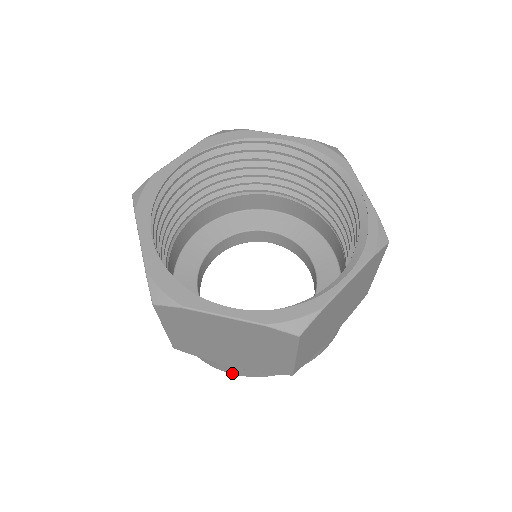
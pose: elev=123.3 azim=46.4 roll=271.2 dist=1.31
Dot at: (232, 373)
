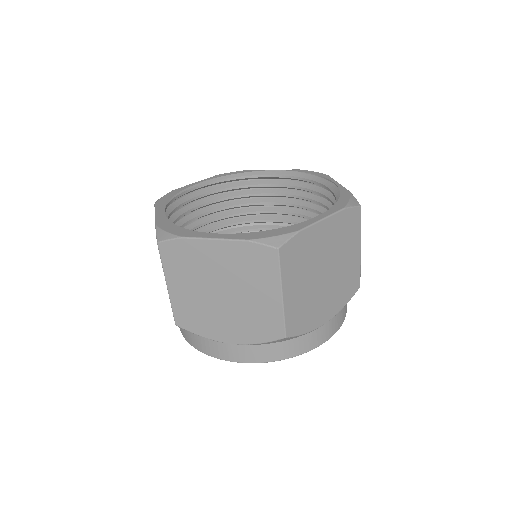
Dot at: (325, 340)
